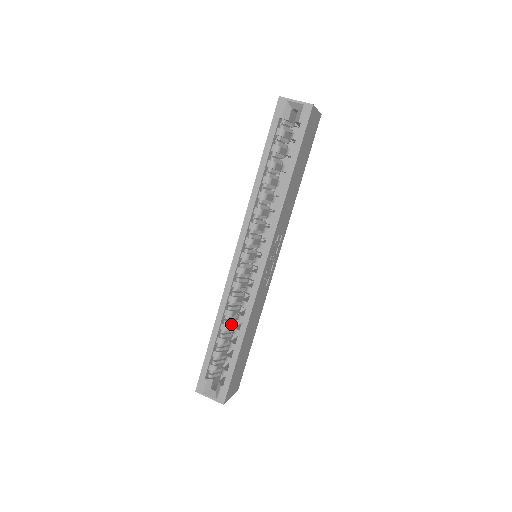
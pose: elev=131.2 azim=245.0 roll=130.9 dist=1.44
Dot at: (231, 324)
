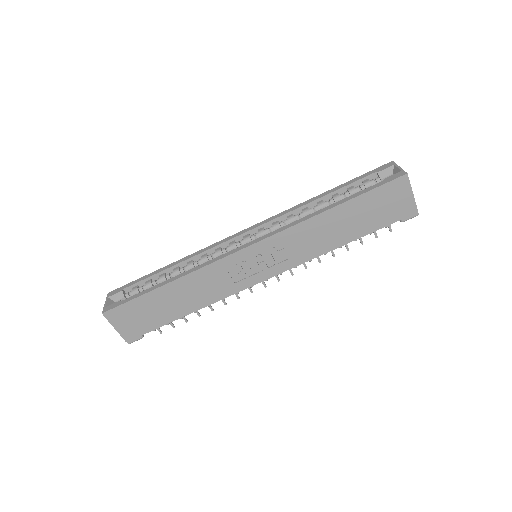
Dot at: occluded
